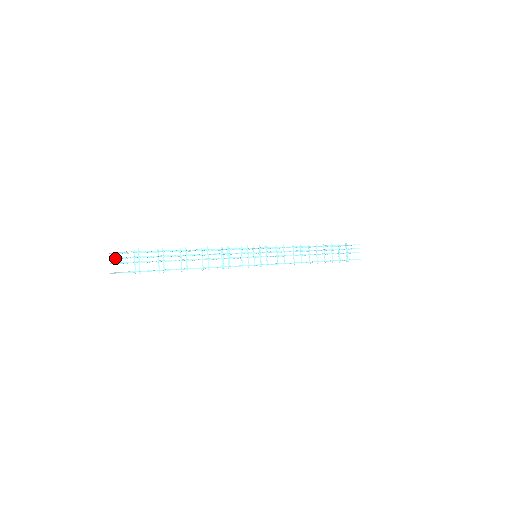
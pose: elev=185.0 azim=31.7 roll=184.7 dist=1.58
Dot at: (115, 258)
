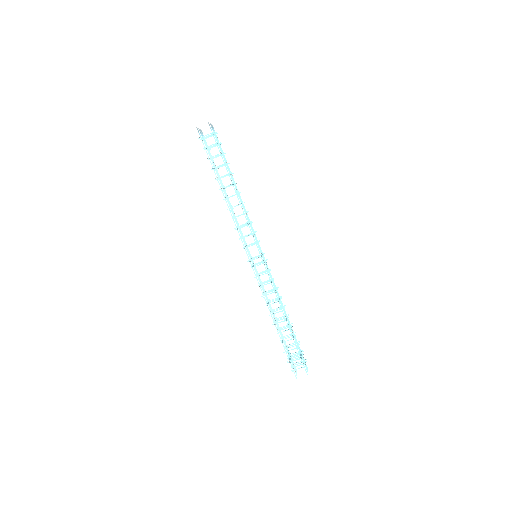
Dot at: (202, 133)
